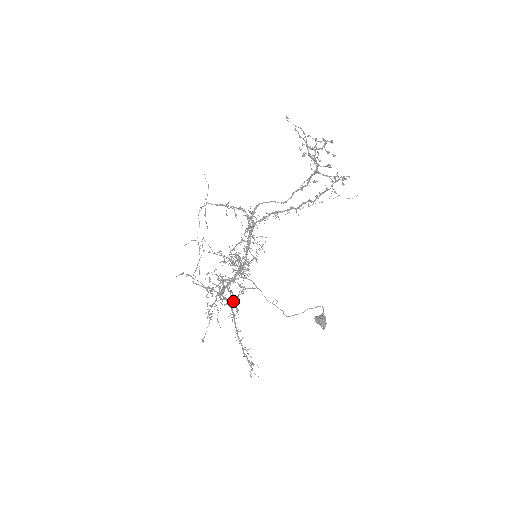
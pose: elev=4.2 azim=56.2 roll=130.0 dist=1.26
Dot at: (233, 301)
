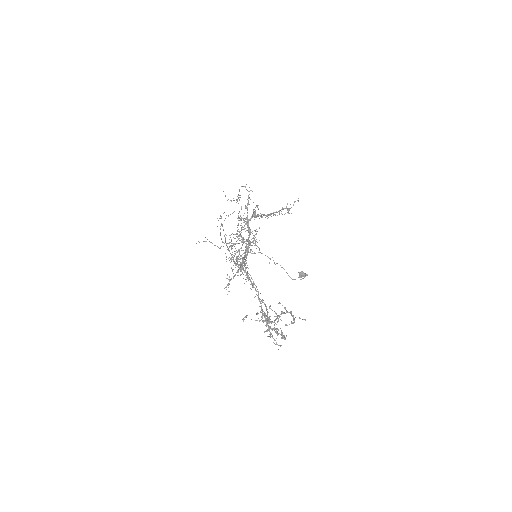
Dot at: occluded
